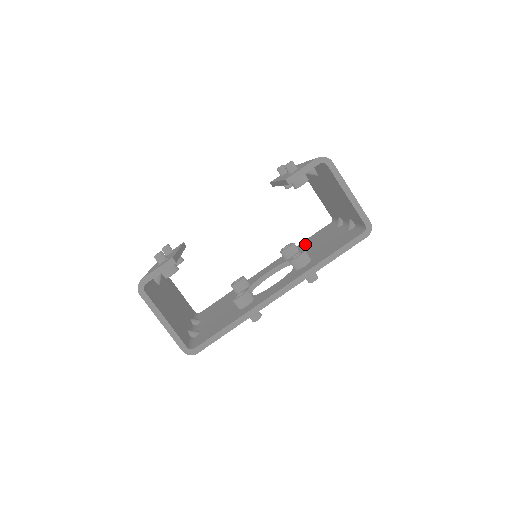
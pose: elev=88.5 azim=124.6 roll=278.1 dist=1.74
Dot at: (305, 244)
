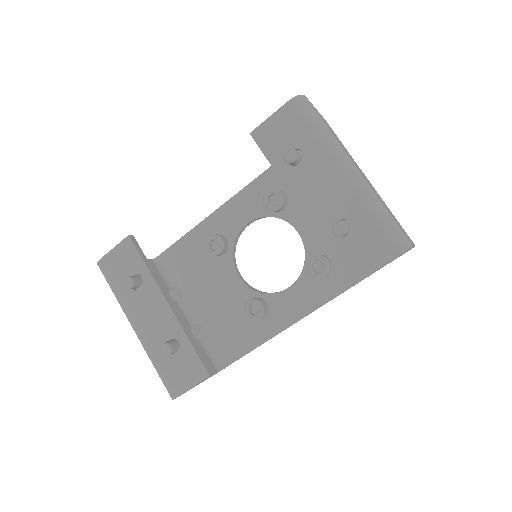
Dot at: occluded
